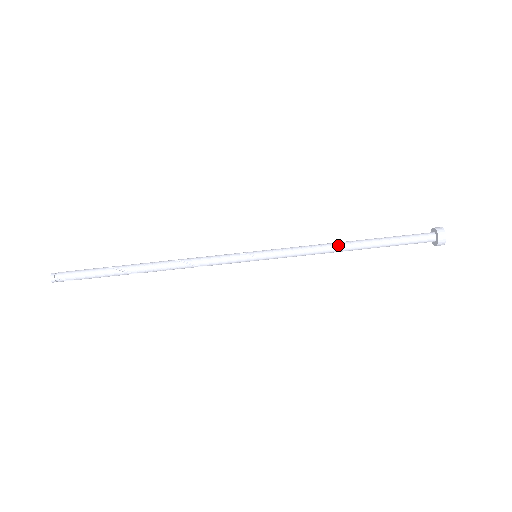
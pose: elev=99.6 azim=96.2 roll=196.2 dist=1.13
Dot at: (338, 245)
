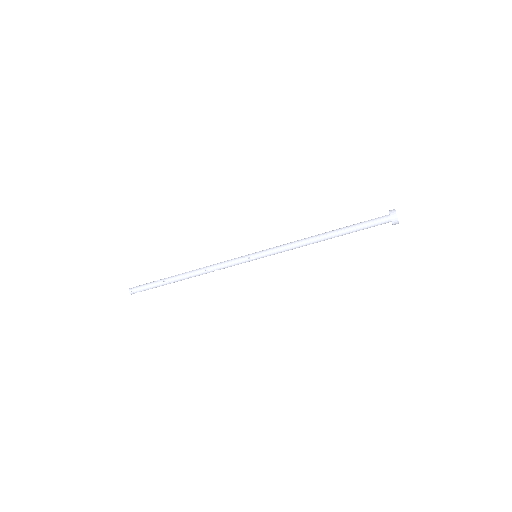
Dot at: (314, 240)
